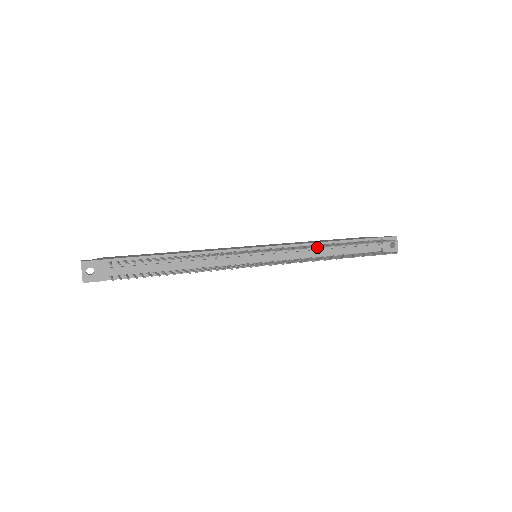
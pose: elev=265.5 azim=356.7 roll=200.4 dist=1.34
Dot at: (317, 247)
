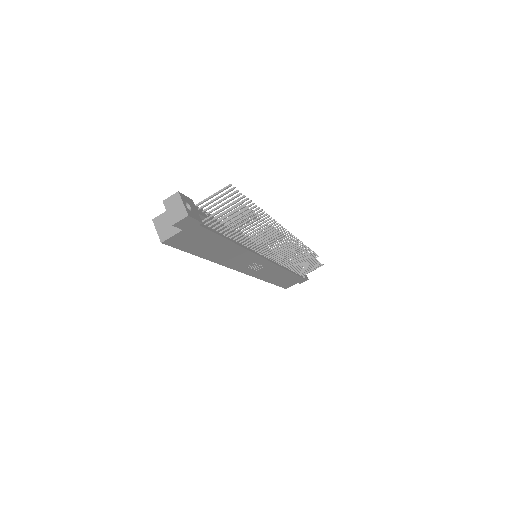
Dot at: occluded
